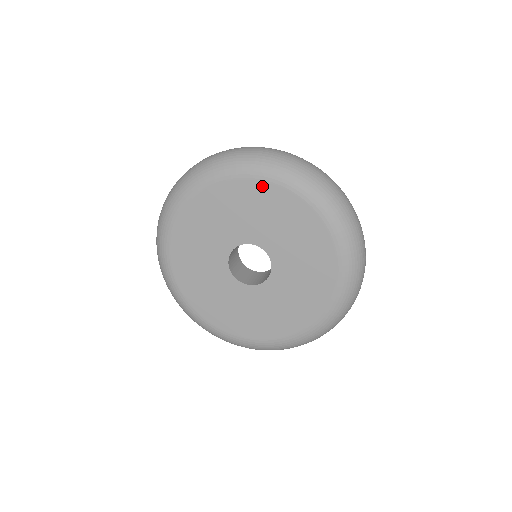
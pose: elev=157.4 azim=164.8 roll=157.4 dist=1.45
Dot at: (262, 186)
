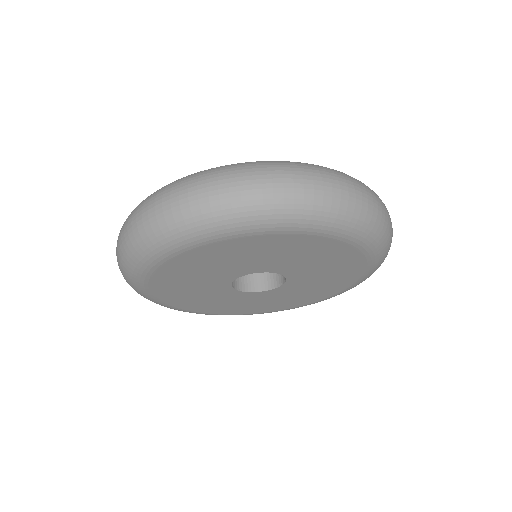
Dot at: (225, 244)
